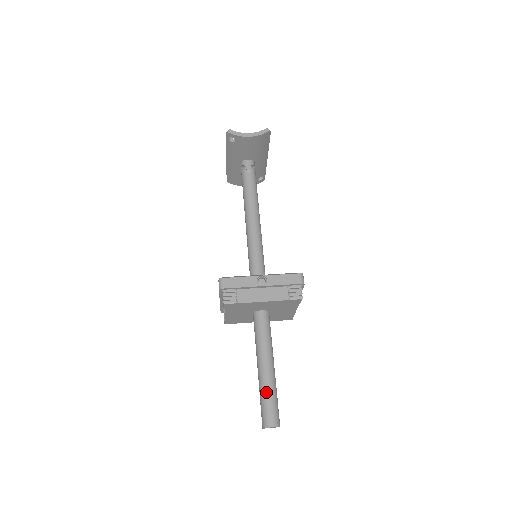
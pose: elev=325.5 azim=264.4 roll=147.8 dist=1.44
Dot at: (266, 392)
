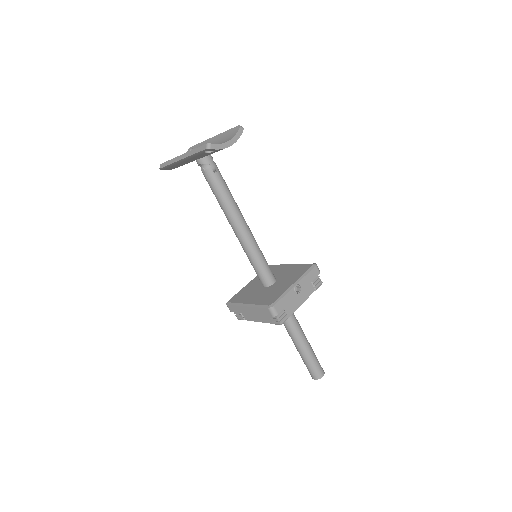
Dot at: (311, 358)
